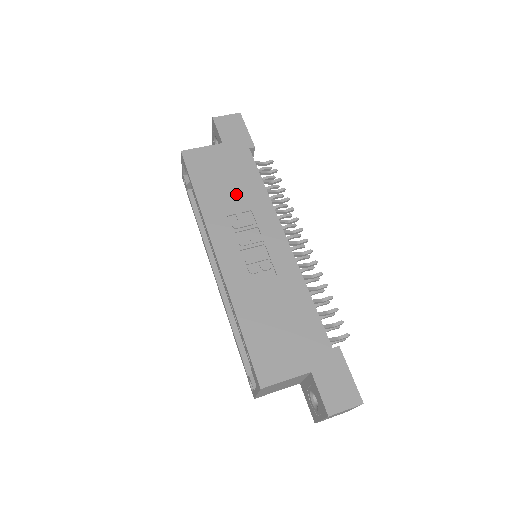
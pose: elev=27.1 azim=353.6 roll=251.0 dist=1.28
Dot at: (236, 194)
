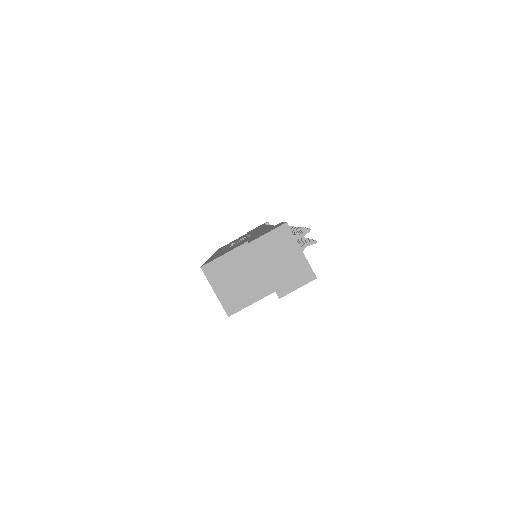
Dot at: occluded
